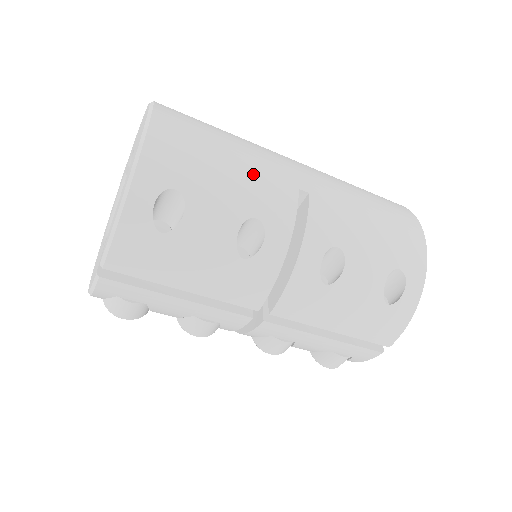
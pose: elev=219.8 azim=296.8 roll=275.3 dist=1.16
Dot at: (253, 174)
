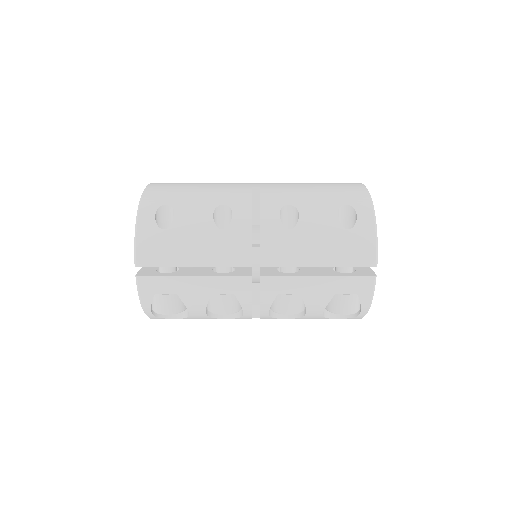
Dot at: (217, 188)
